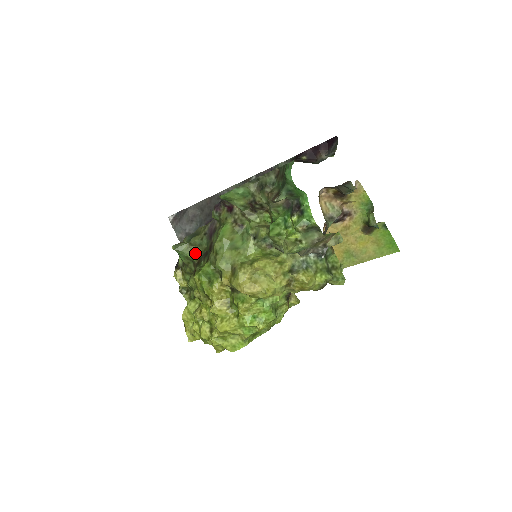
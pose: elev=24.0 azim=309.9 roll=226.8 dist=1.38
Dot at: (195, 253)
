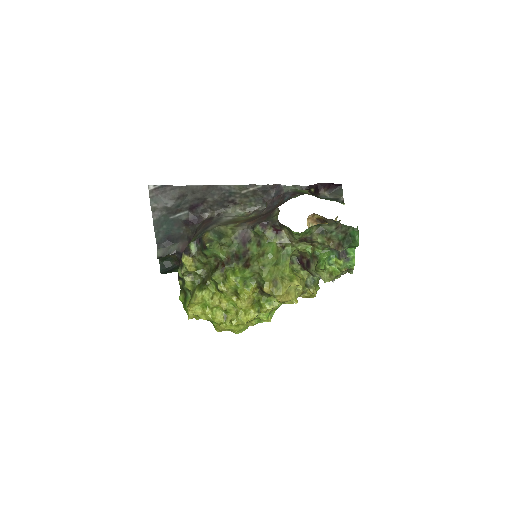
Dot at: (223, 252)
